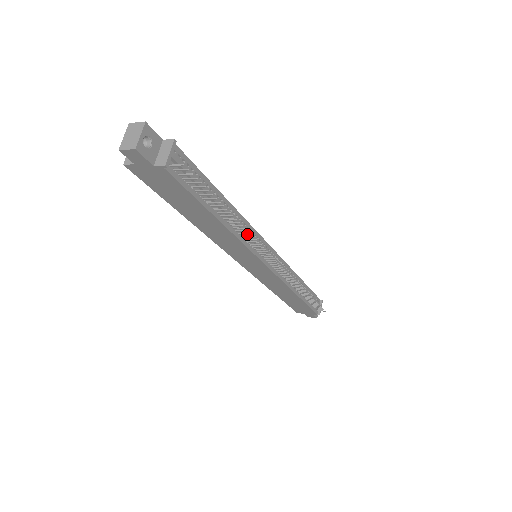
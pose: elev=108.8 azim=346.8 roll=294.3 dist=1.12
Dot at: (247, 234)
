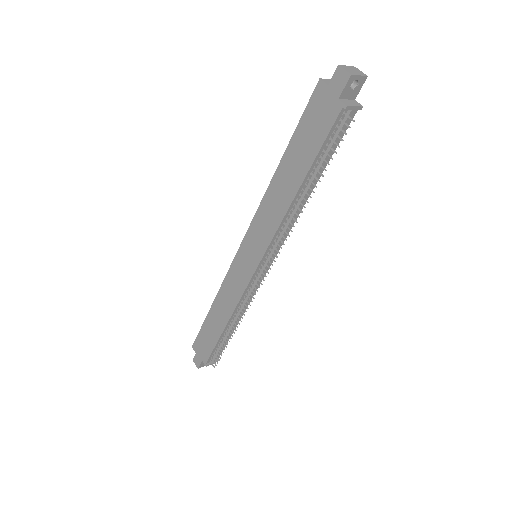
Dot at: (292, 224)
